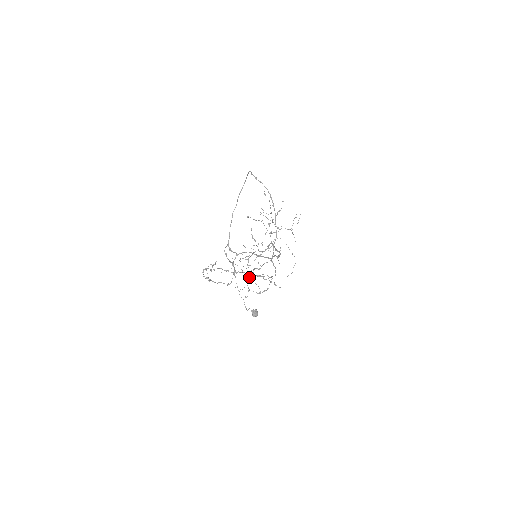
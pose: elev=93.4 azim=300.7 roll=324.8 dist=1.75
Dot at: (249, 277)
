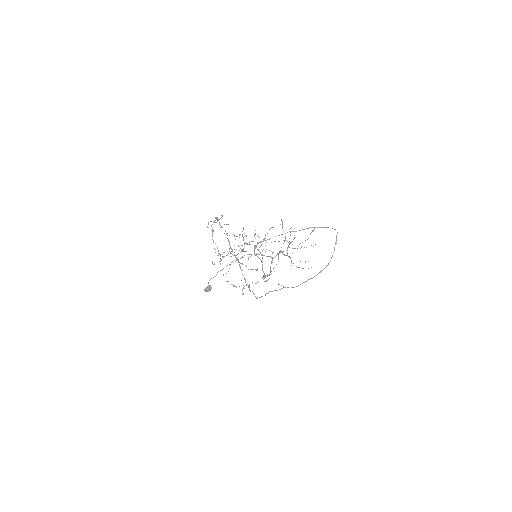
Dot at: (229, 251)
